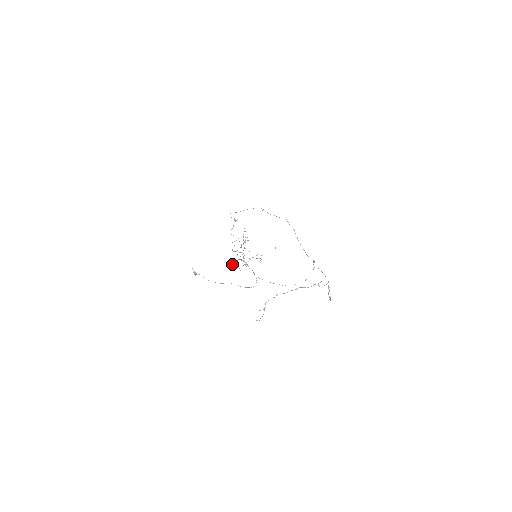
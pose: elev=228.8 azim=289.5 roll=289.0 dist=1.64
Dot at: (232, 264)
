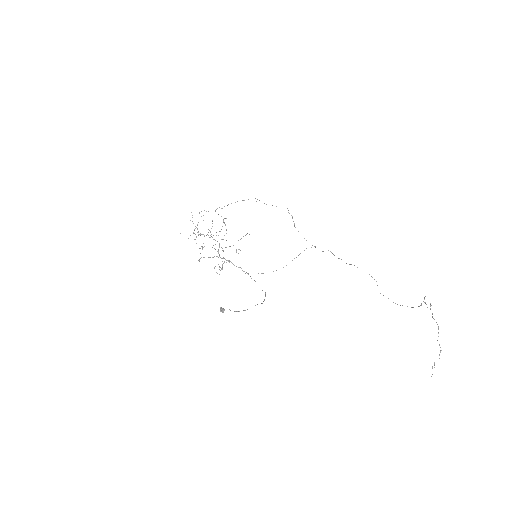
Dot at: occluded
